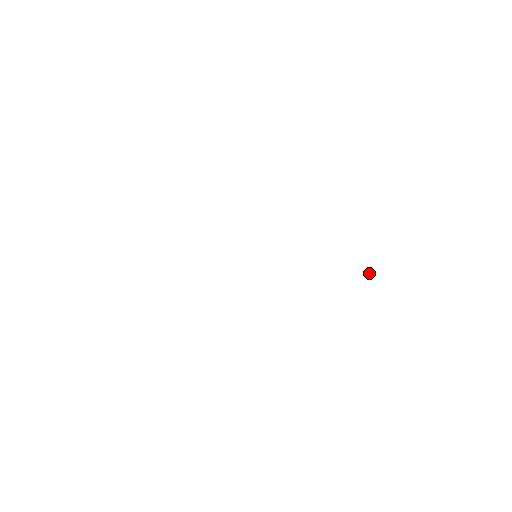
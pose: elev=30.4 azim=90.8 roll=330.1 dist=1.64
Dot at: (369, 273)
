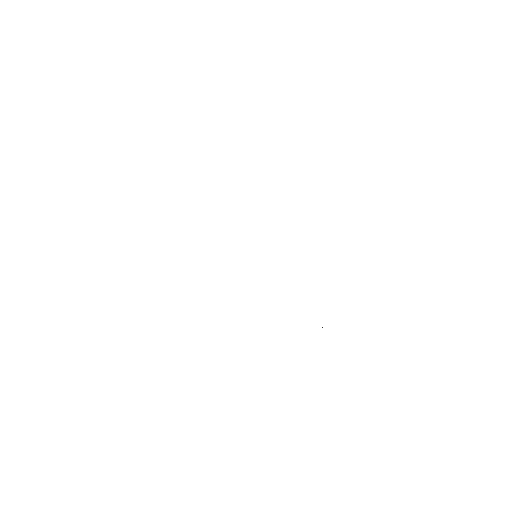
Dot at: occluded
